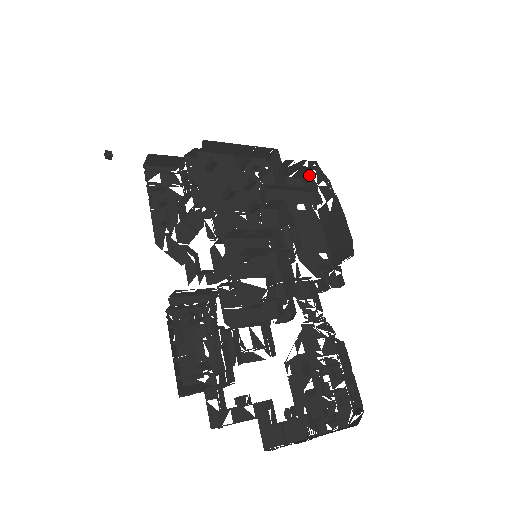
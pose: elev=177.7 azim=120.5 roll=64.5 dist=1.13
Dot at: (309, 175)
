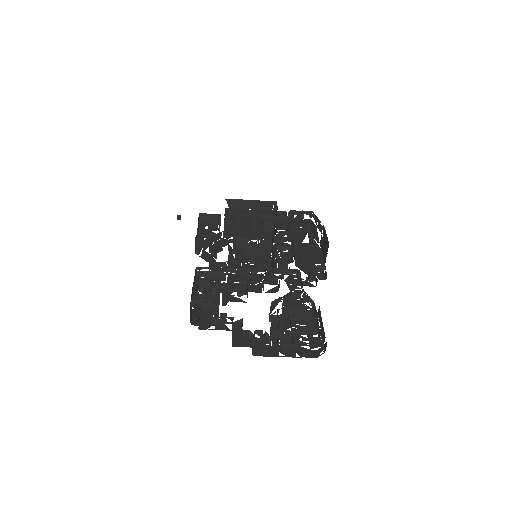
Dot at: (312, 223)
